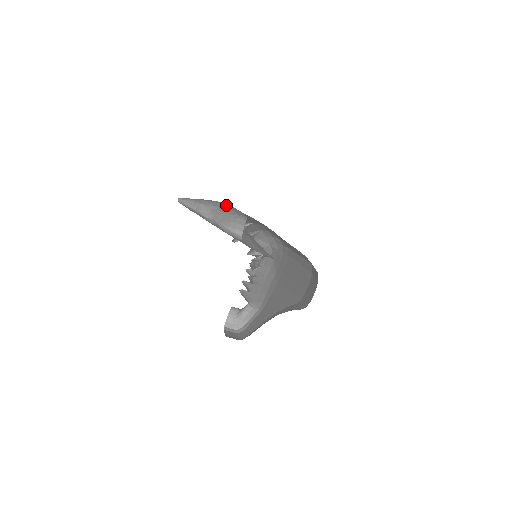
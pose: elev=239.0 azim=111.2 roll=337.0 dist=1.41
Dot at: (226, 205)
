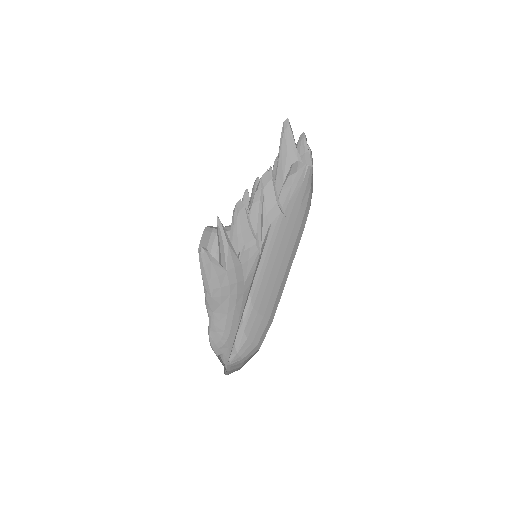
Dot at: (234, 304)
